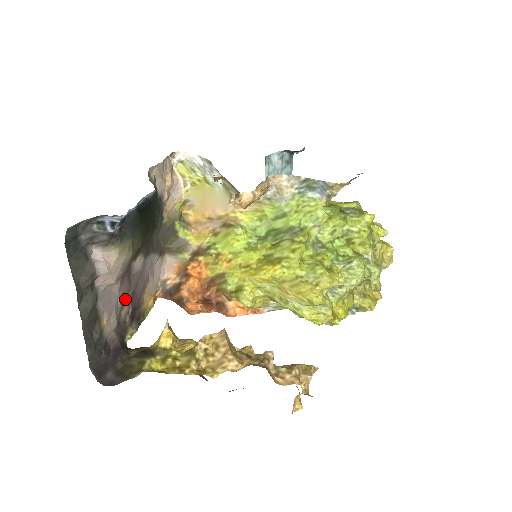
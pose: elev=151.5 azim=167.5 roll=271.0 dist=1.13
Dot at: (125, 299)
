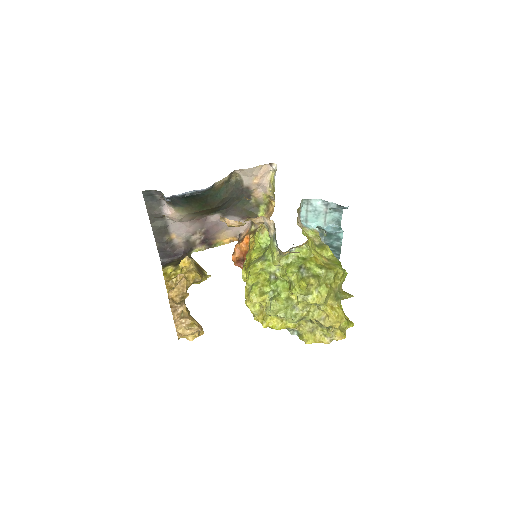
Dot at: (198, 231)
